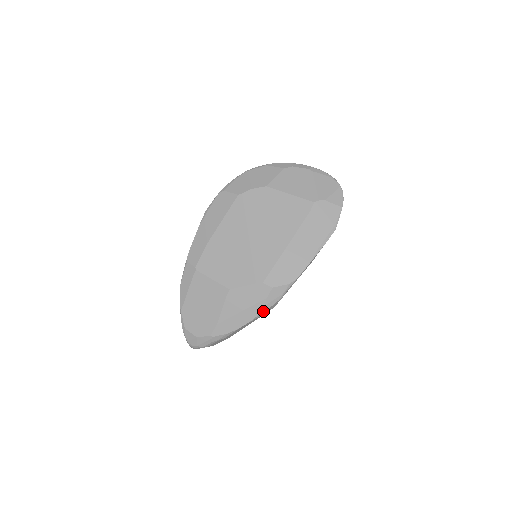
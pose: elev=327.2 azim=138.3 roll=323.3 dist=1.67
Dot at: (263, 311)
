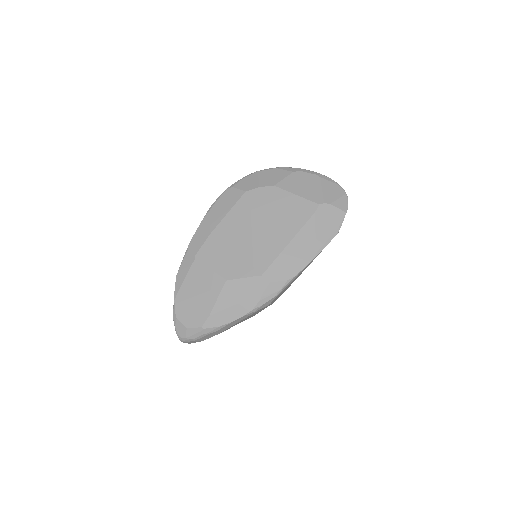
Dot at: (258, 306)
